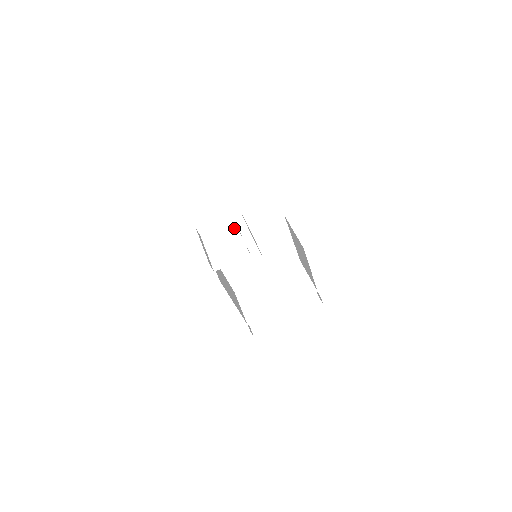
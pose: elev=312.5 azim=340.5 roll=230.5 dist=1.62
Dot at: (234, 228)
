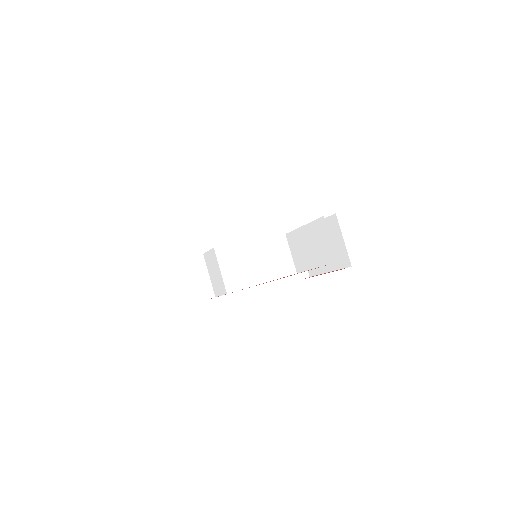
Dot at: (215, 258)
